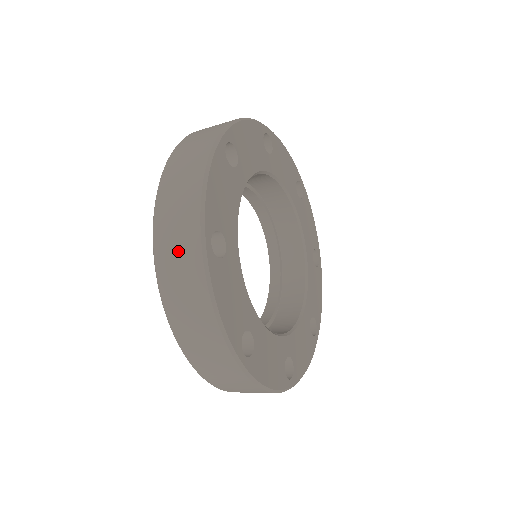
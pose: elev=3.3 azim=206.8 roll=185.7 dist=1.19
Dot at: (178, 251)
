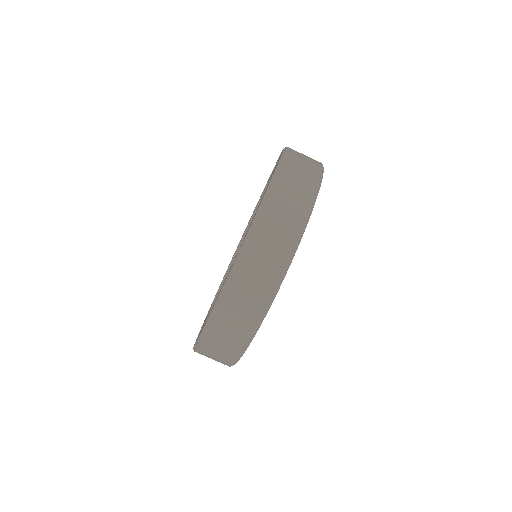
Dot at: (300, 178)
